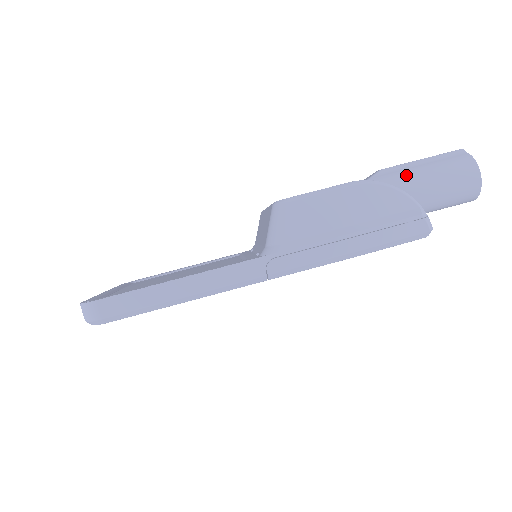
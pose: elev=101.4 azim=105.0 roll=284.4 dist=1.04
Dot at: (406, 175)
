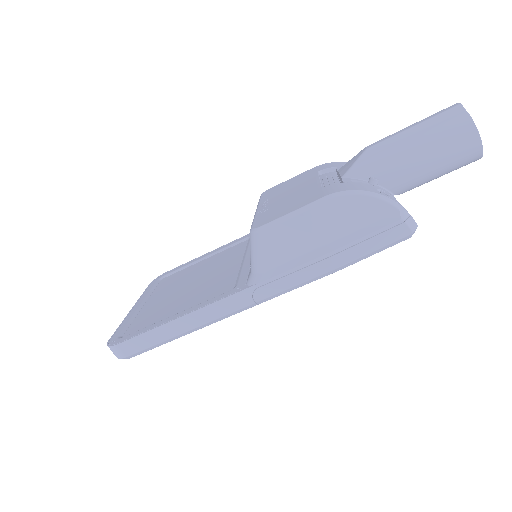
Dot at: (393, 154)
